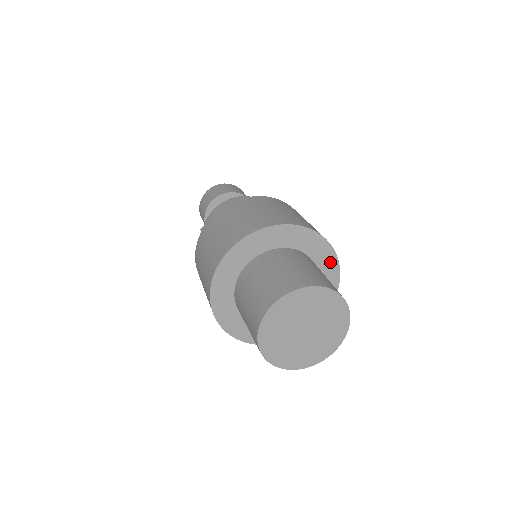
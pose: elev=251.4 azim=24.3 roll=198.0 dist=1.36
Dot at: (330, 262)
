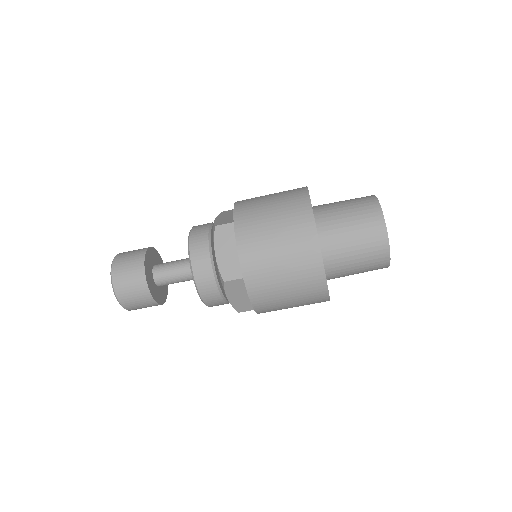
Dot at: occluded
